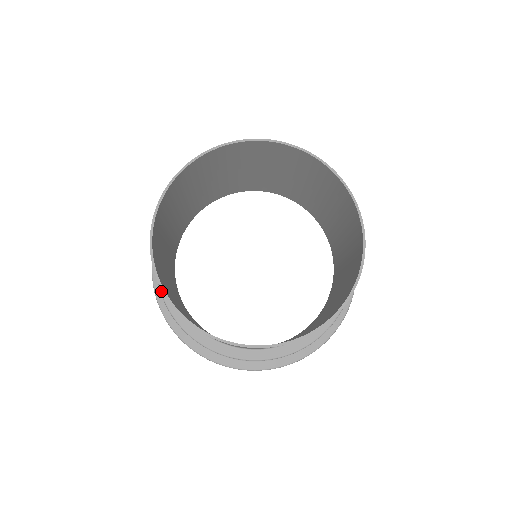
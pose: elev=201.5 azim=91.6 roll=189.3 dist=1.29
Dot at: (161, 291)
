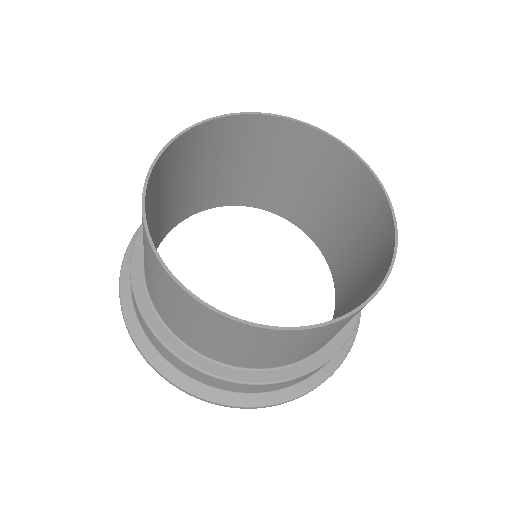
Dot at: (135, 294)
